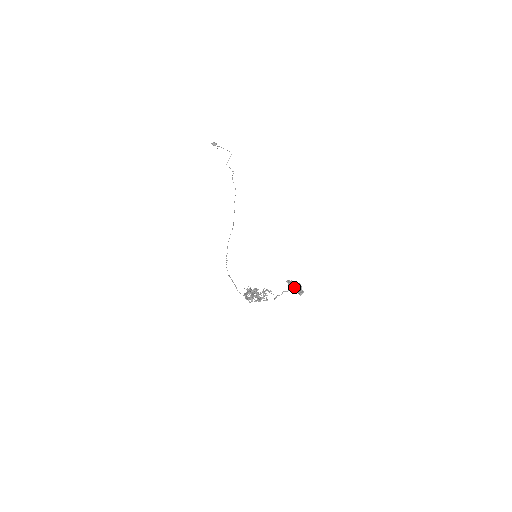
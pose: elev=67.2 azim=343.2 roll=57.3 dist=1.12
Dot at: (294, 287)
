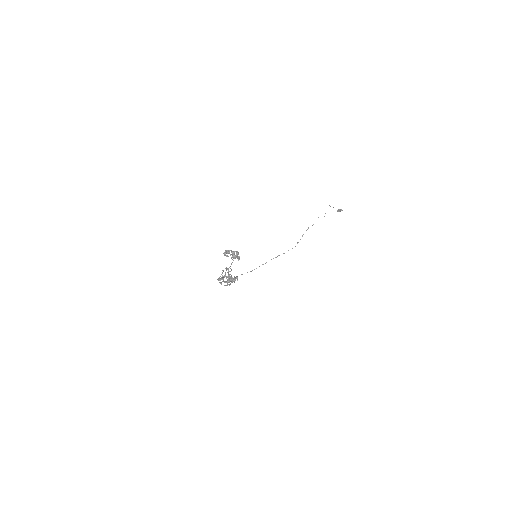
Dot at: occluded
